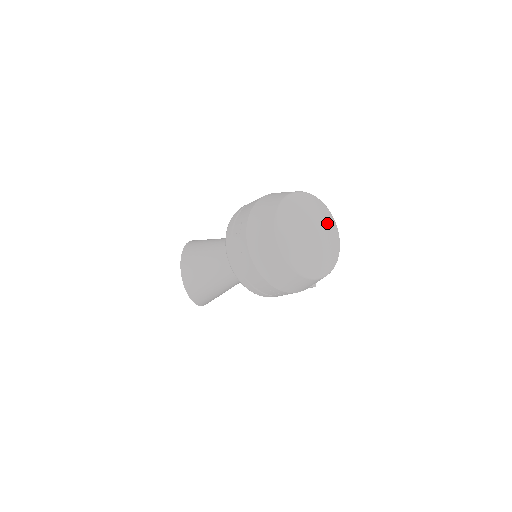
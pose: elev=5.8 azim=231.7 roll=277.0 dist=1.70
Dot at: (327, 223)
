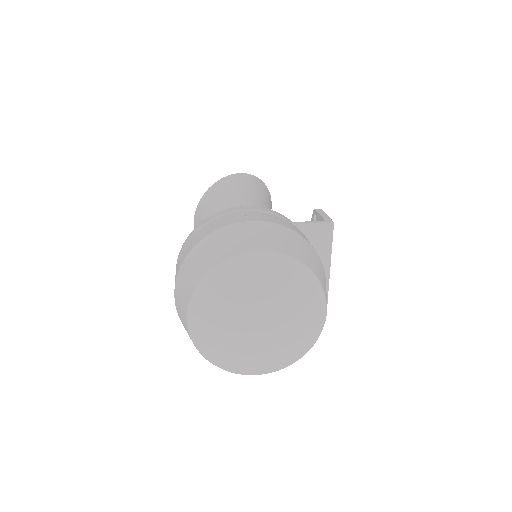
Dot at: (293, 303)
